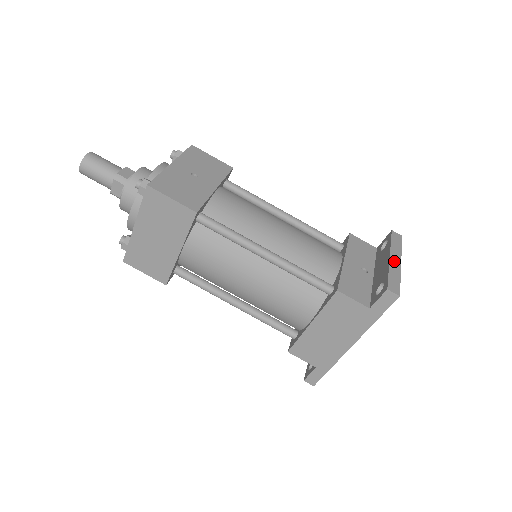
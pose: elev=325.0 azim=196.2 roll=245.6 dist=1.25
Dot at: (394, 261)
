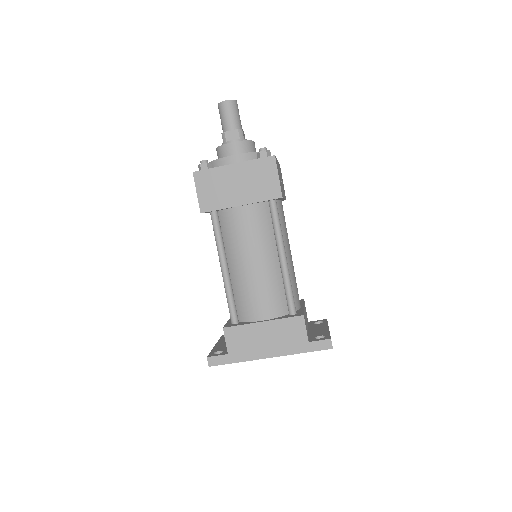
Dot at: occluded
